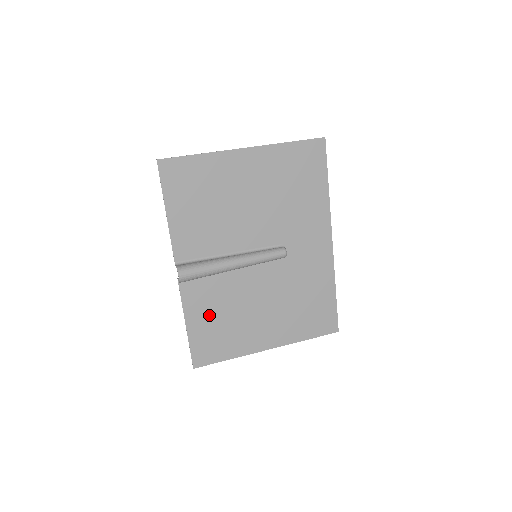
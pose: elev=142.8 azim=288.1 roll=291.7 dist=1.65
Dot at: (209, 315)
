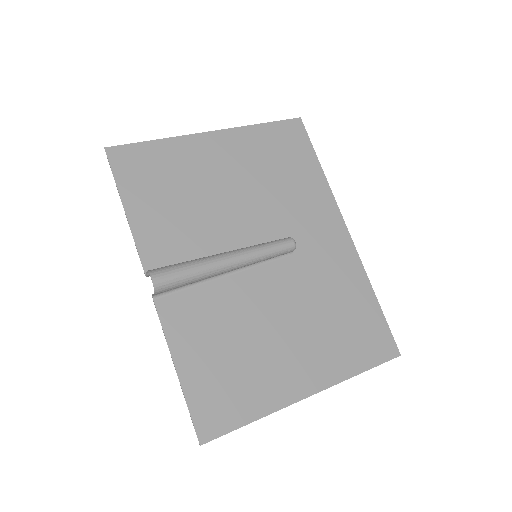
Dot at: (208, 349)
